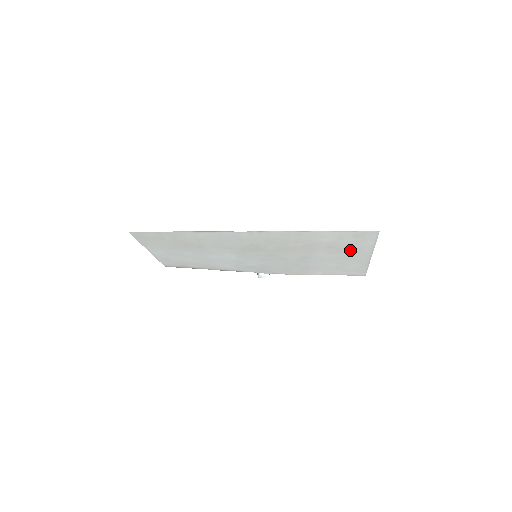
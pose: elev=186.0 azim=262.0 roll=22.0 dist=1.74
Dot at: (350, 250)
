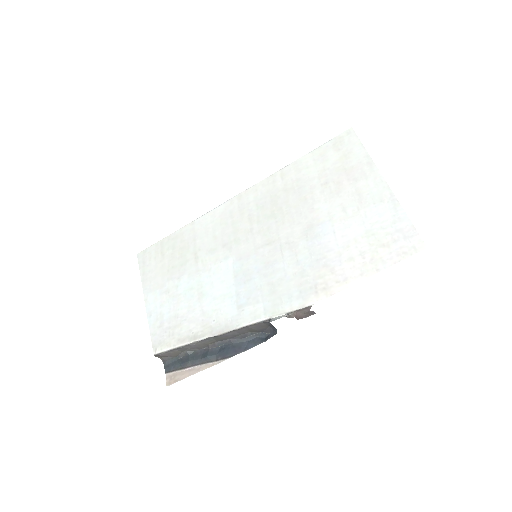
Dot at: (350, 179)
